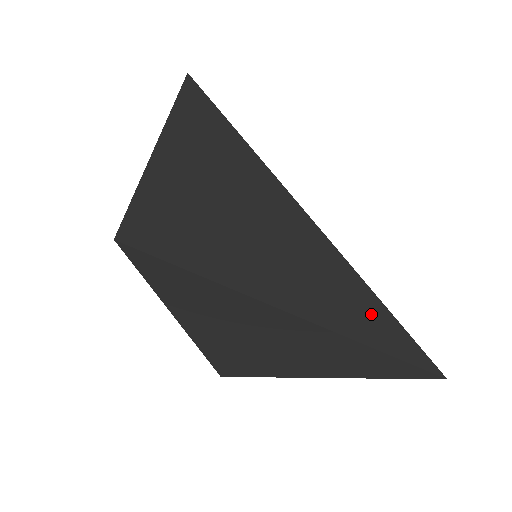
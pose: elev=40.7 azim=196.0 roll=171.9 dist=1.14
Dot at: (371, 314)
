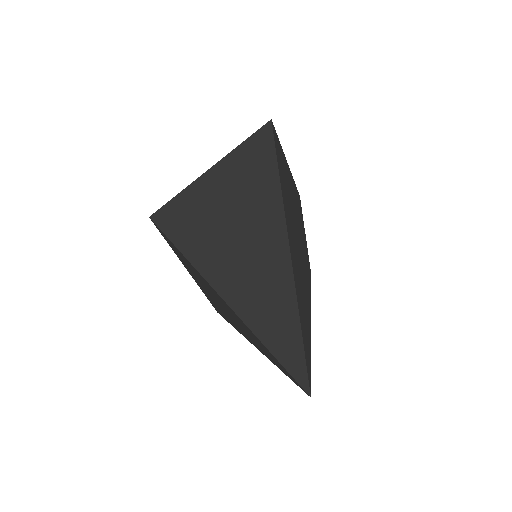
Dot at: (284, 330)
